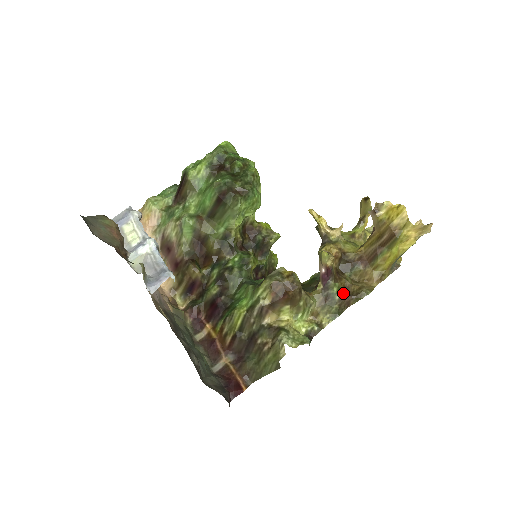
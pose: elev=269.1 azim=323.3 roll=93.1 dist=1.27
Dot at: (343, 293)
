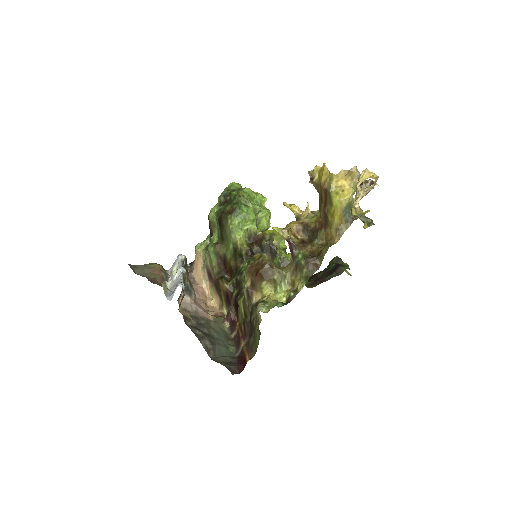
Dot at: (307, 257)
